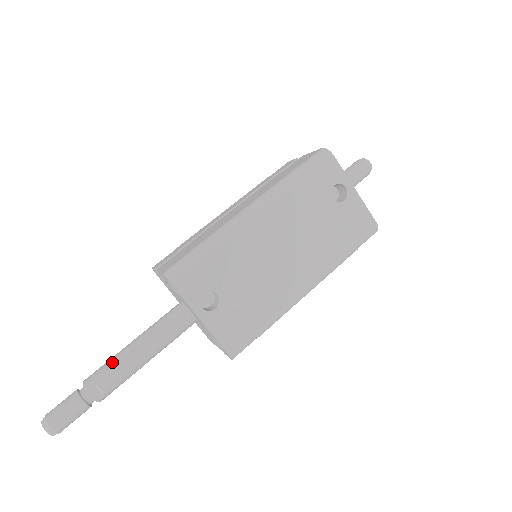
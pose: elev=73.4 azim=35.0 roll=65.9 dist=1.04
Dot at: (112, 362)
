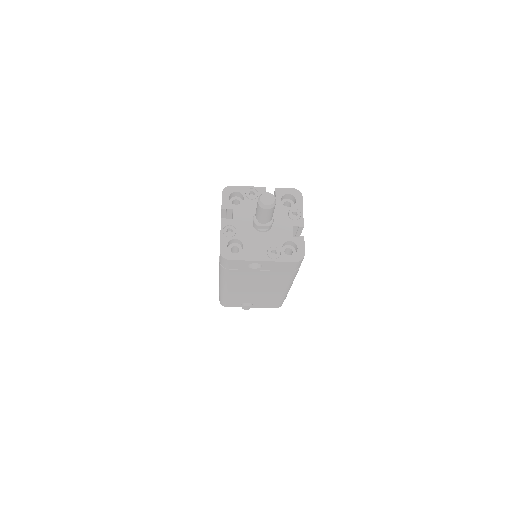
Dot at: occluded
